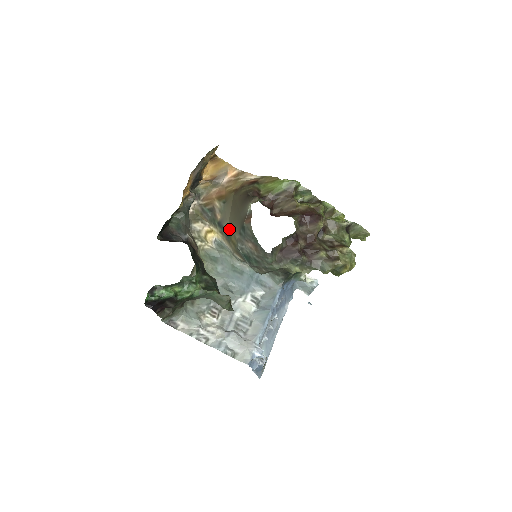
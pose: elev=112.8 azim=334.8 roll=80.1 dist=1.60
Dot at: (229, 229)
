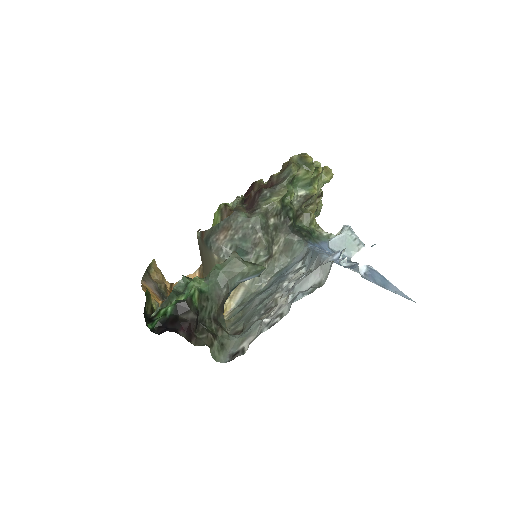
Dot at: occluded
